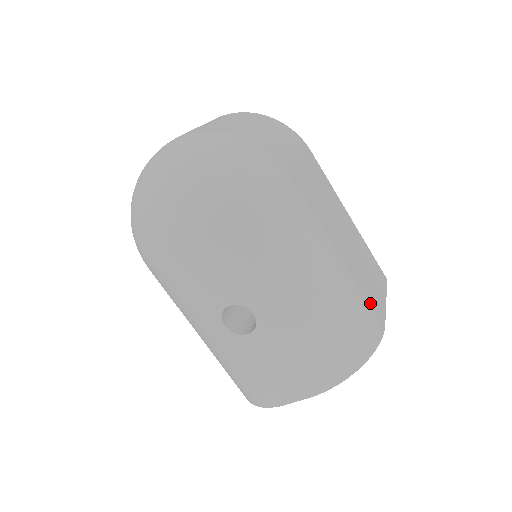
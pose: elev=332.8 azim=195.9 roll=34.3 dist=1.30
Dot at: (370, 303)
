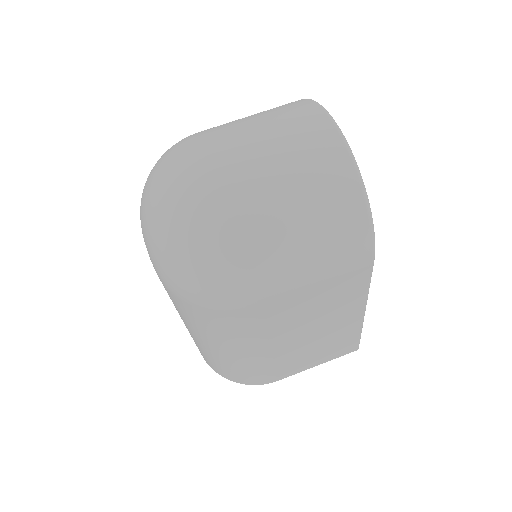
Dot at: (274, 371)
